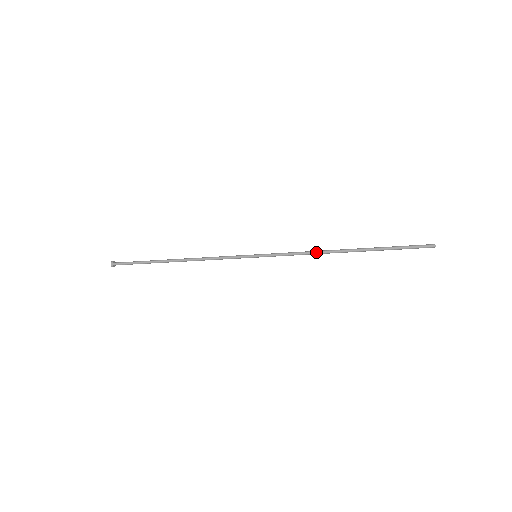
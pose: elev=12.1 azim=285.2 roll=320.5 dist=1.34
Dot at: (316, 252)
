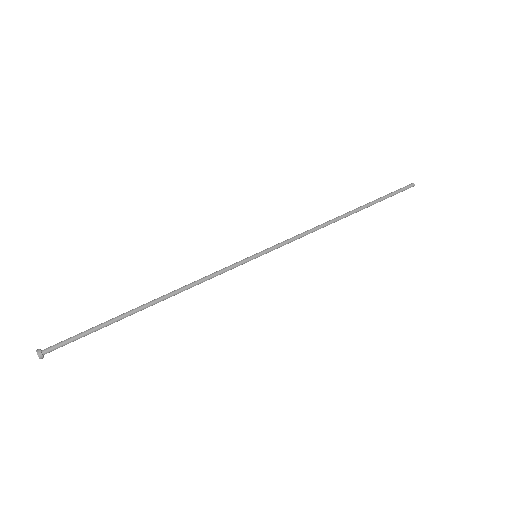
Dot at: occluded
